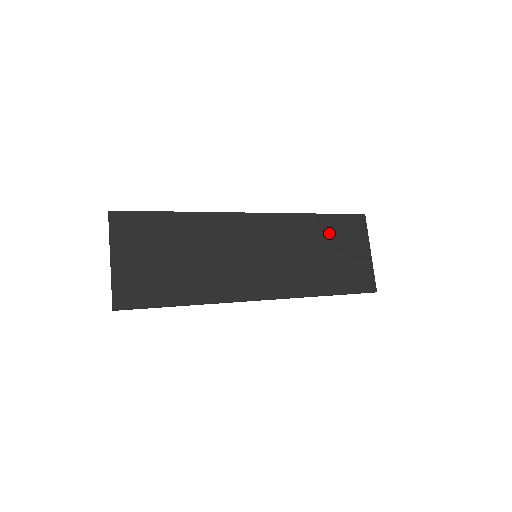
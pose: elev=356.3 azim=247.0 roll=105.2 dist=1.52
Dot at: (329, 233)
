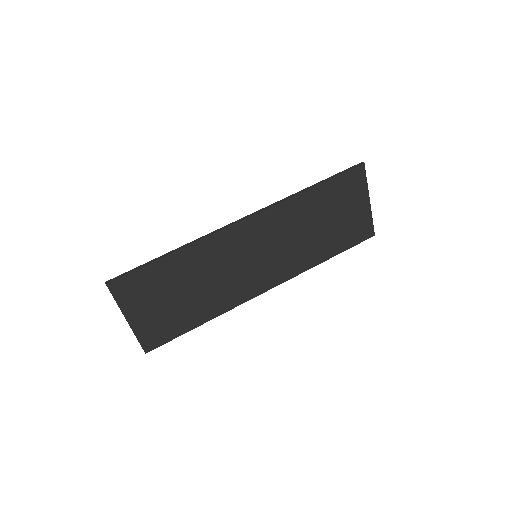
Dot at: (326, 202)
